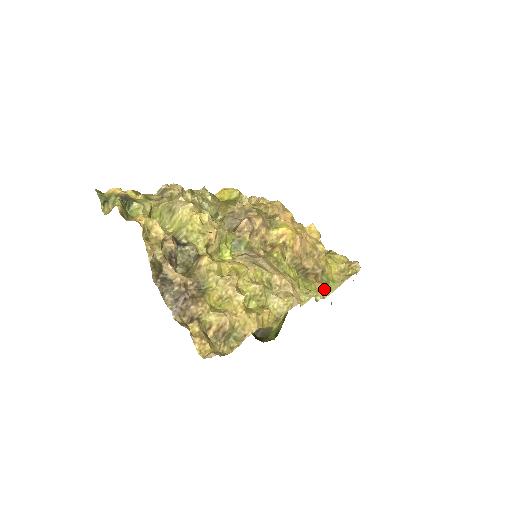
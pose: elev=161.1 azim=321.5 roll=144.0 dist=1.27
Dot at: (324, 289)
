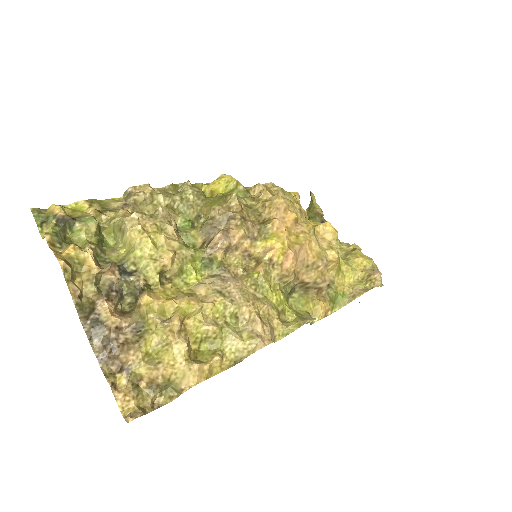
Dot at: (327, 306)
